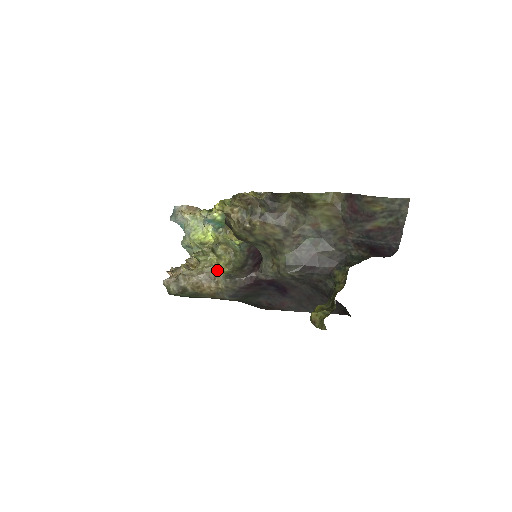
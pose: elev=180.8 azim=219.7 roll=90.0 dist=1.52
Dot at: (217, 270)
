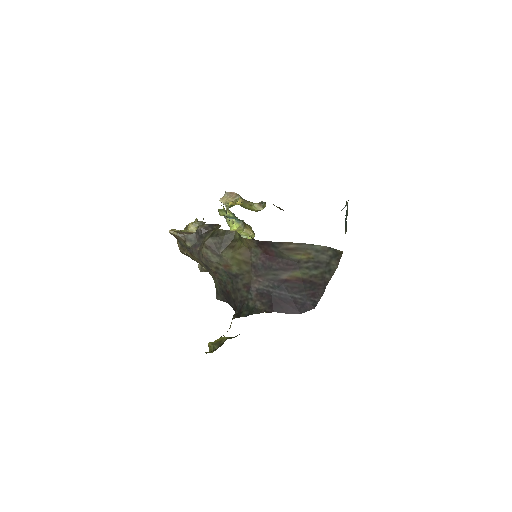
Dot at: occluded
